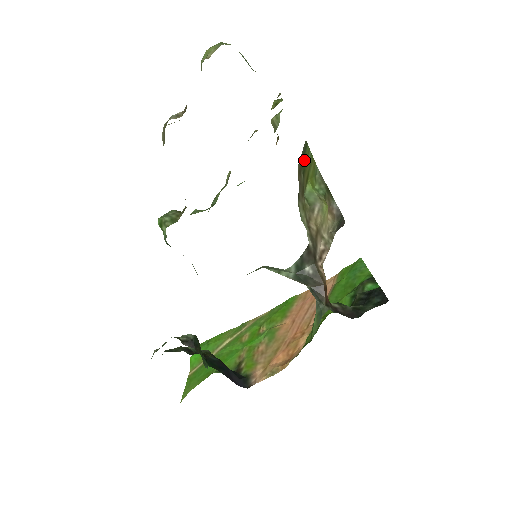
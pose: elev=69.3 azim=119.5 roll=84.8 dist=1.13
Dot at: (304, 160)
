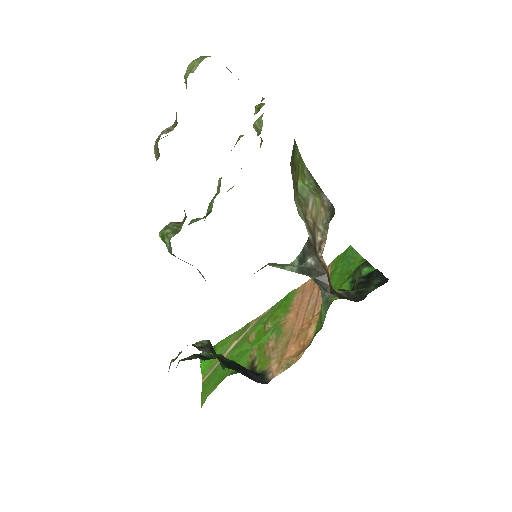
Dot at: (294, 158)
